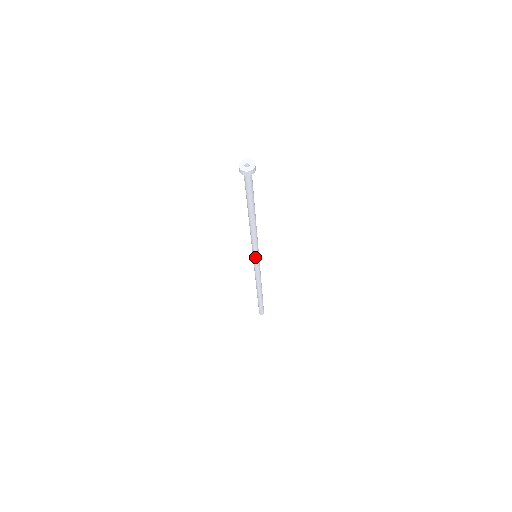
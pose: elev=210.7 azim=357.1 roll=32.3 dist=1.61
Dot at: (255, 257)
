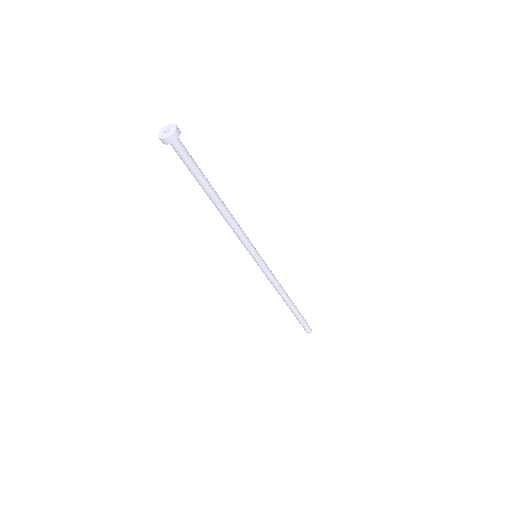
Dot at: (255, 257)
